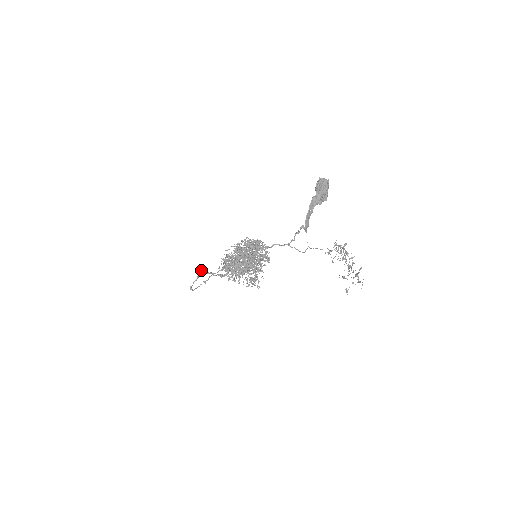
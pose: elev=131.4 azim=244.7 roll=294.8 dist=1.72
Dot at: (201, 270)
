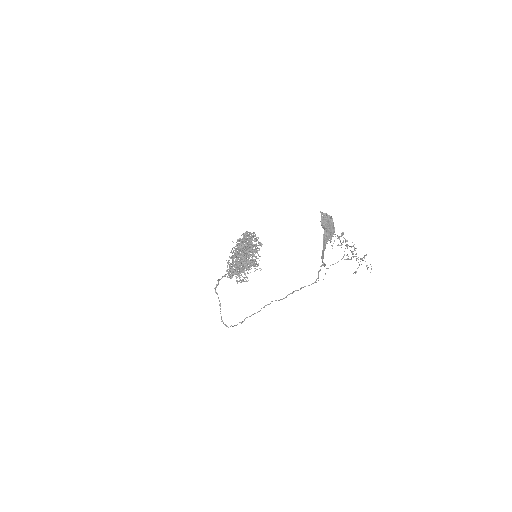
Dot at: occluded
